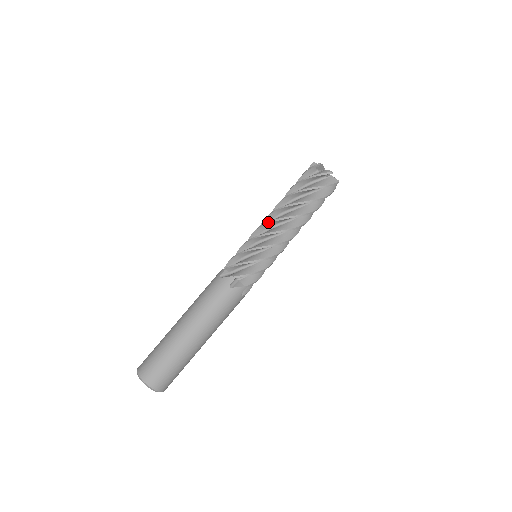
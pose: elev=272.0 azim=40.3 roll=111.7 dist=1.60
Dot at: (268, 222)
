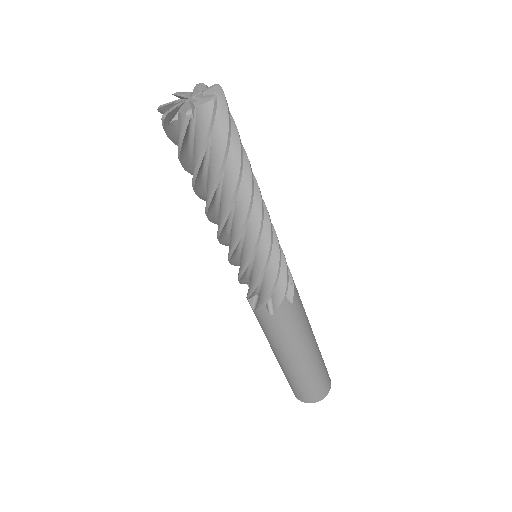
Dot at: (240, 237)
